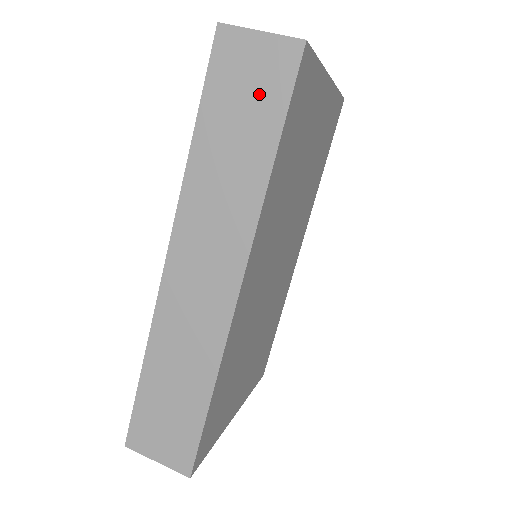
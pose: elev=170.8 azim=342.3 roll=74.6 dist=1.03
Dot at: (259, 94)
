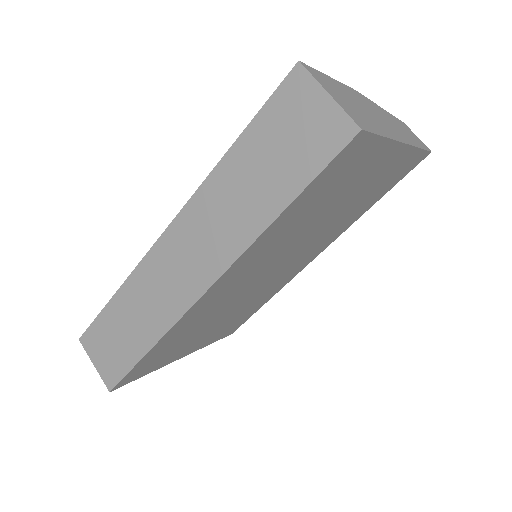
Dot at: (298, 150)
